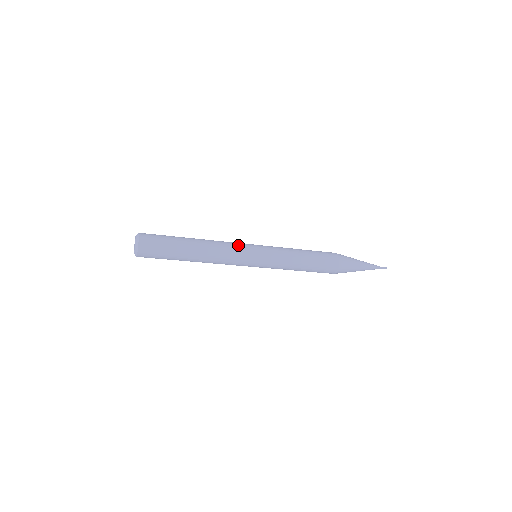
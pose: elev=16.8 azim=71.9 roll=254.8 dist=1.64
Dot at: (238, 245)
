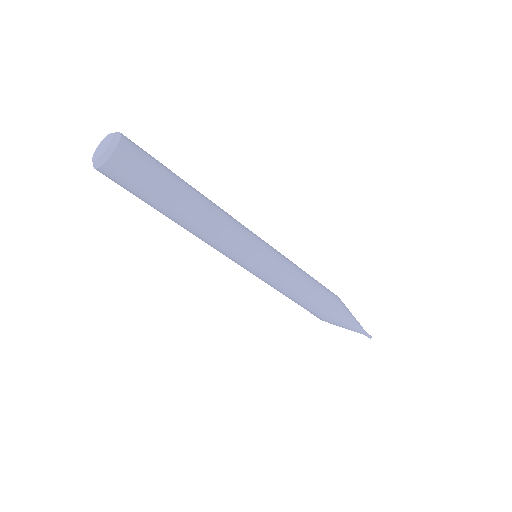
Dot at: occluded
